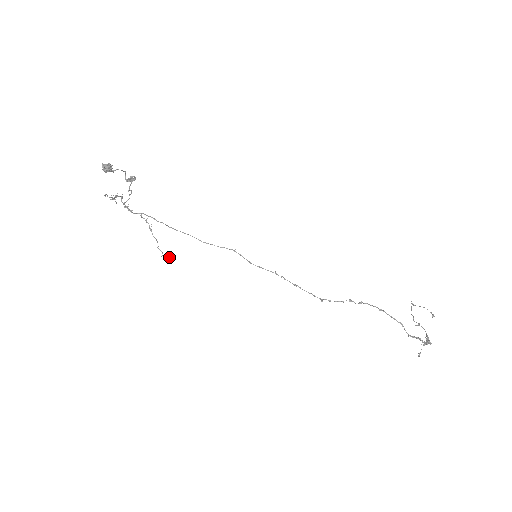
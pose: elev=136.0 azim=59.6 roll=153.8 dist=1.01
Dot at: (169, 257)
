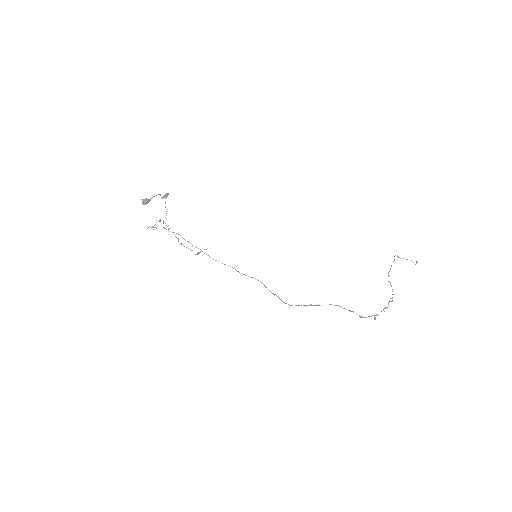
Dot at: occluded
